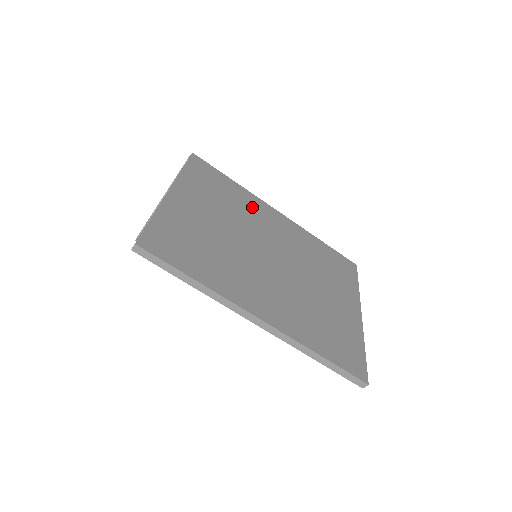
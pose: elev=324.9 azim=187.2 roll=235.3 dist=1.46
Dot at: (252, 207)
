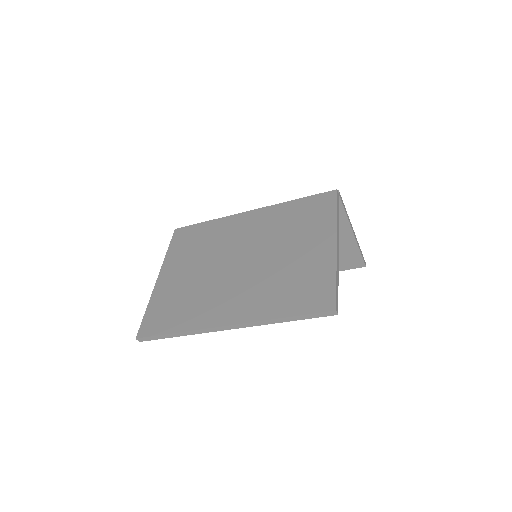
Dot at: (224, 230)
